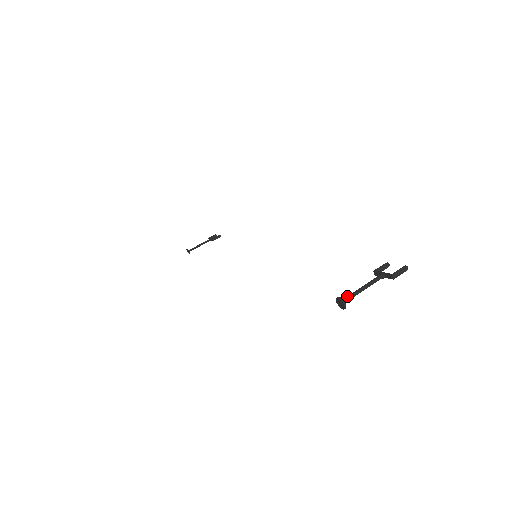
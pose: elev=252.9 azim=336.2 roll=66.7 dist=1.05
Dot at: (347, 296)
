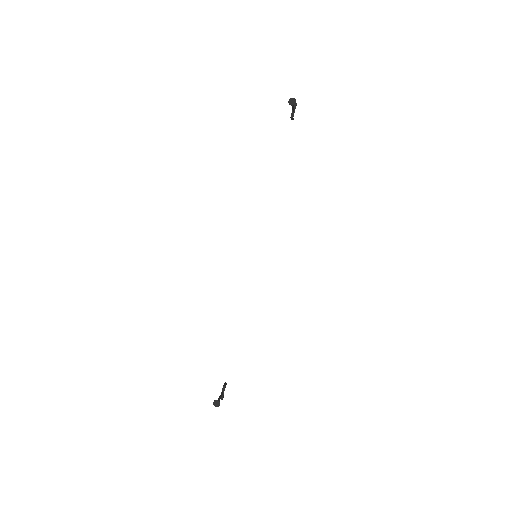
Dot at: (291, 103)
